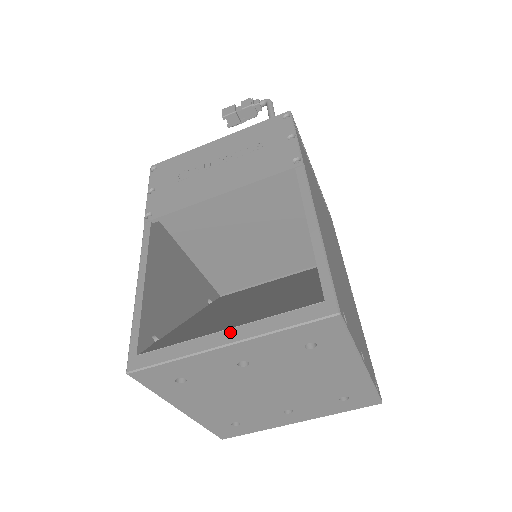
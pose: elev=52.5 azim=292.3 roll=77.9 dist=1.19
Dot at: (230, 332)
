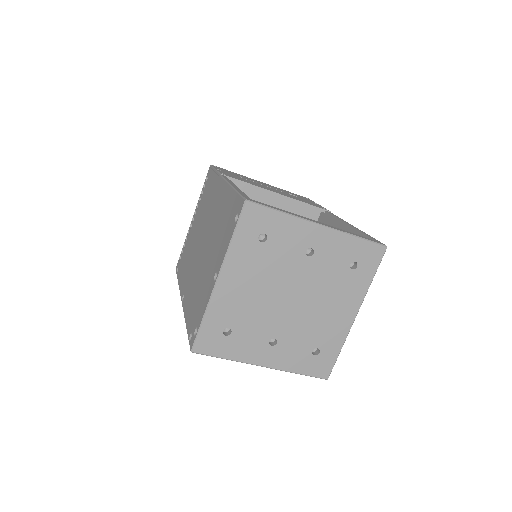
Dot at: (321, 223)
